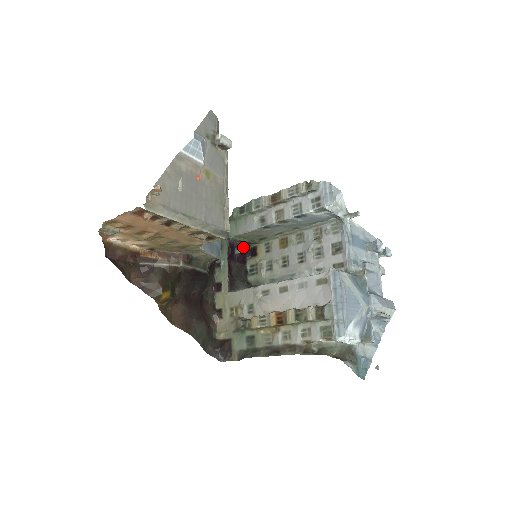
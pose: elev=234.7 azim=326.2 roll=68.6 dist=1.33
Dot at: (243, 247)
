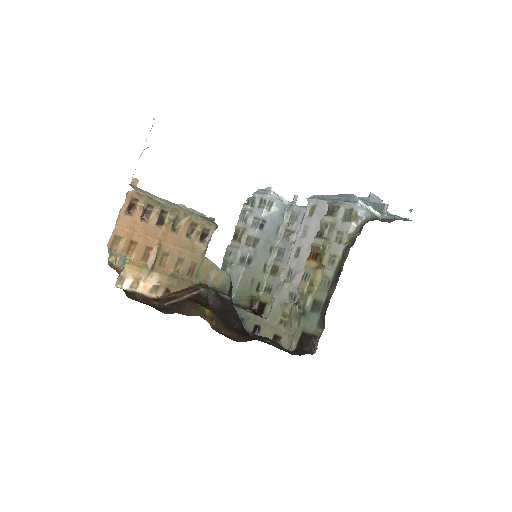
Dot at: occluded
